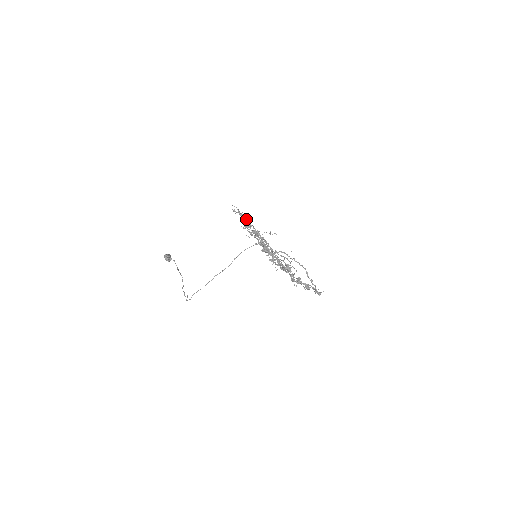
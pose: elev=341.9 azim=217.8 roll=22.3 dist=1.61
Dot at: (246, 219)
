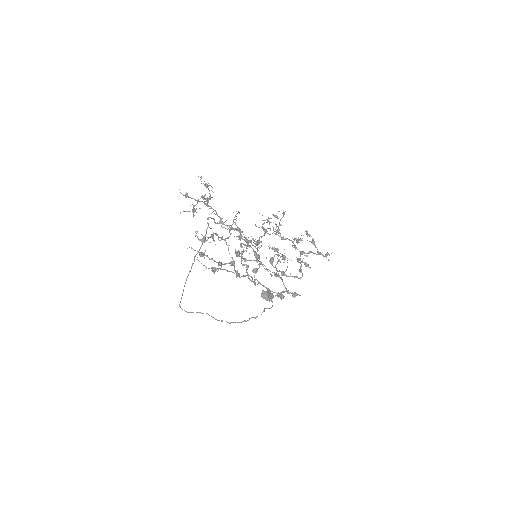
Dot at: (209, 190)
